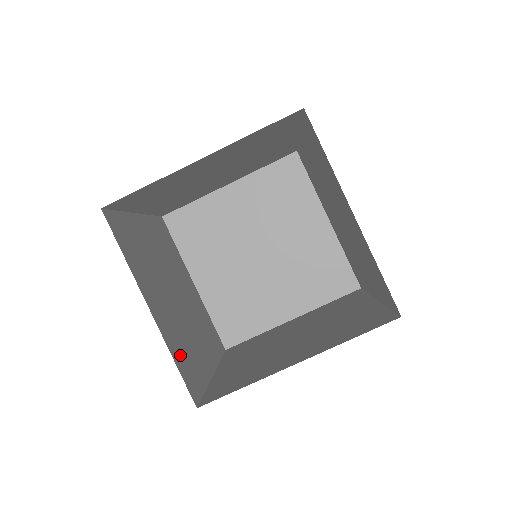
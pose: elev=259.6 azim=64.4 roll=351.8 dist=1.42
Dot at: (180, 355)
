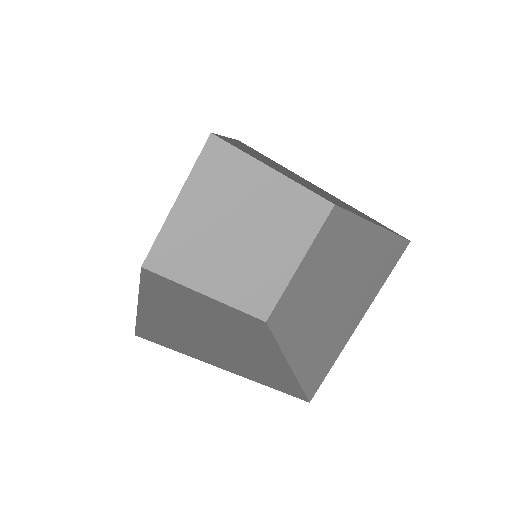
Dot at: occluded
